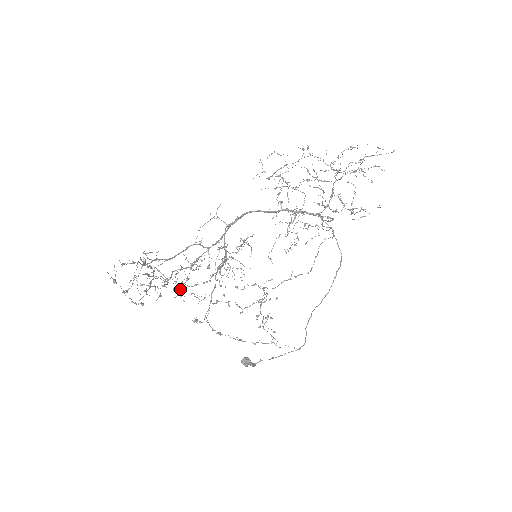
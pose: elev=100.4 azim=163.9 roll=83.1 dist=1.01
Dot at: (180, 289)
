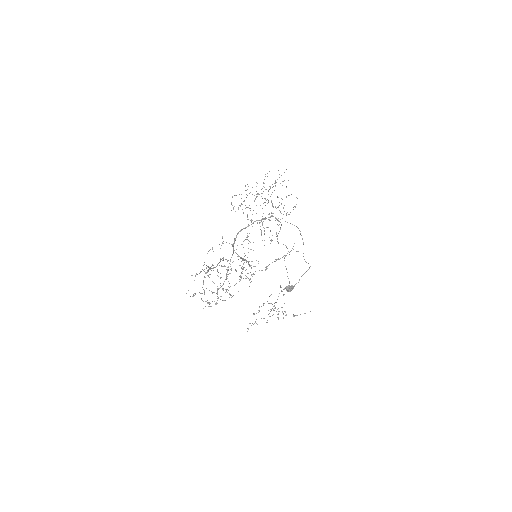
Dot at: occluded
